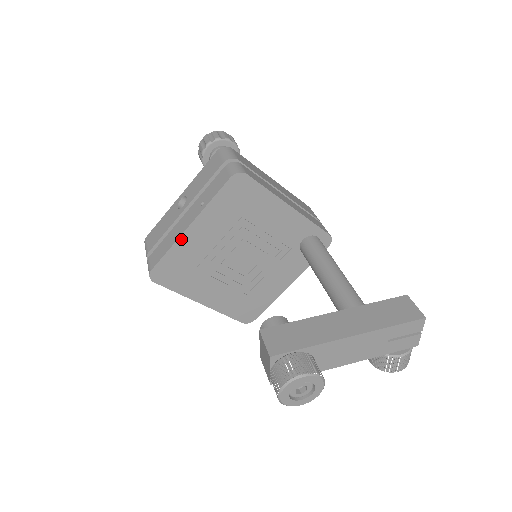
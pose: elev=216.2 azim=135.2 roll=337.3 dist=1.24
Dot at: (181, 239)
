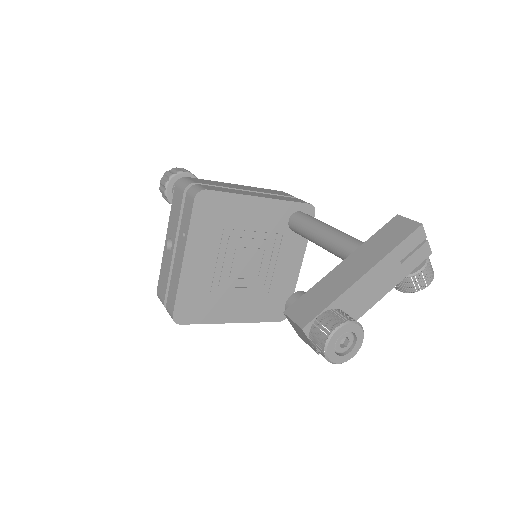
Dot at: (183, 275)
